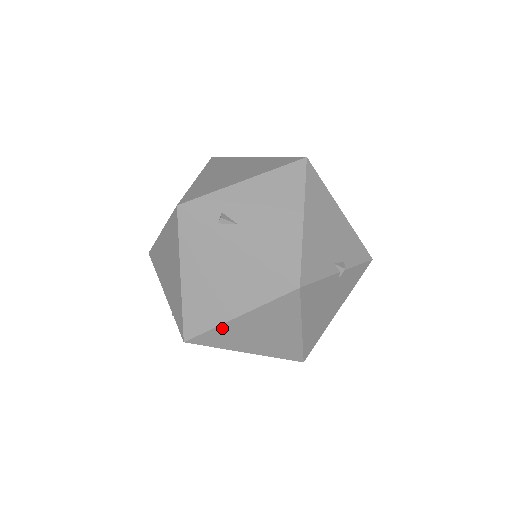
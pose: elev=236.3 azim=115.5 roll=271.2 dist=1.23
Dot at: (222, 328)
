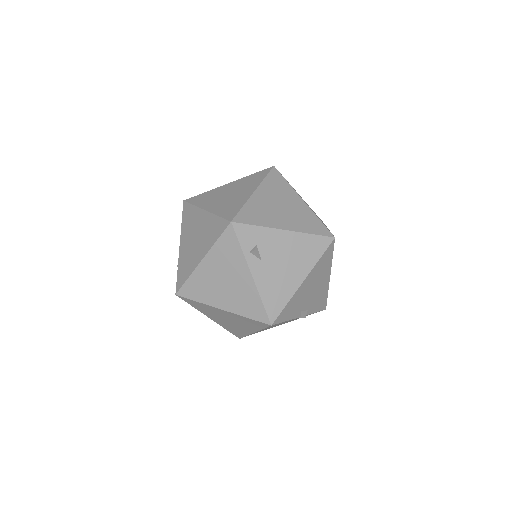
Dot at: (206, 306)
